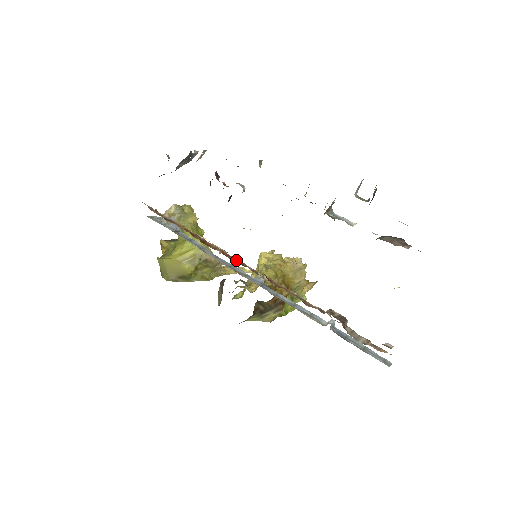
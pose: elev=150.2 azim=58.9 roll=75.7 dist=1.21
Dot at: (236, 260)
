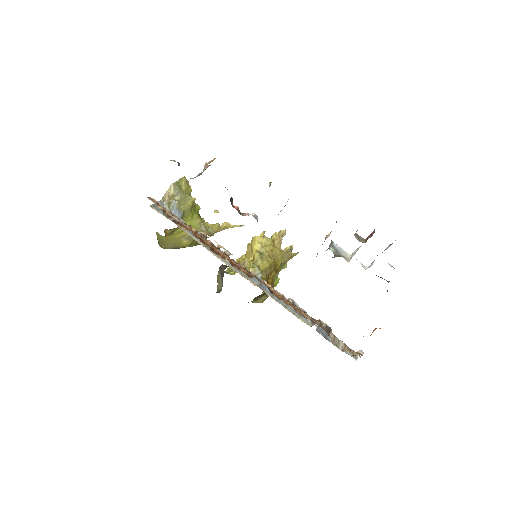
Dot at: (242, 270)
